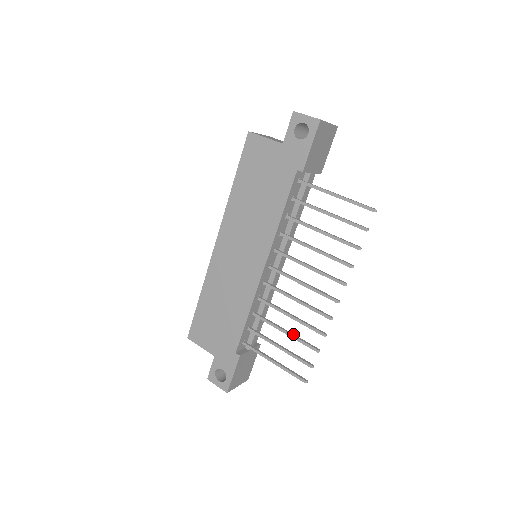
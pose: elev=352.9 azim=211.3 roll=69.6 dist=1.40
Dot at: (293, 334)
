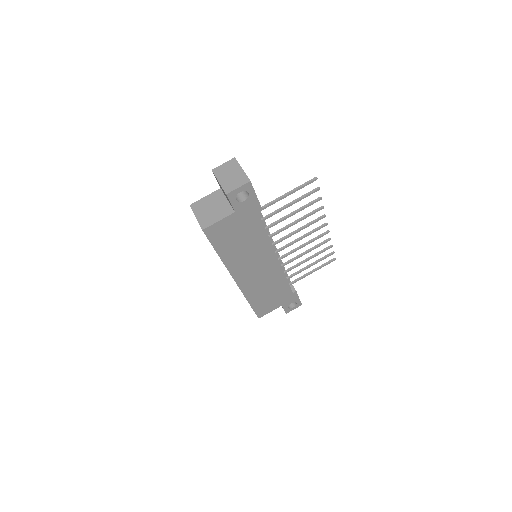
Dot at: (313, 255)
